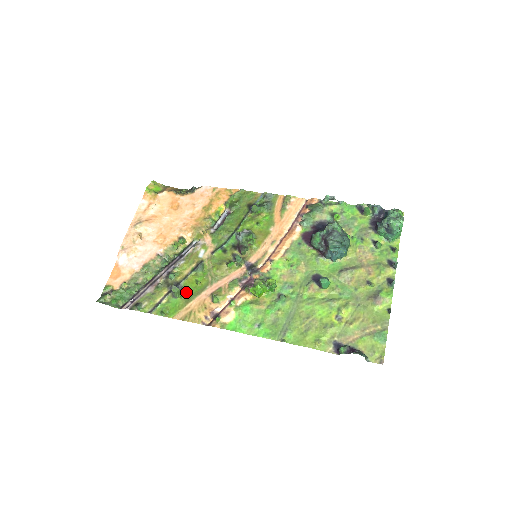
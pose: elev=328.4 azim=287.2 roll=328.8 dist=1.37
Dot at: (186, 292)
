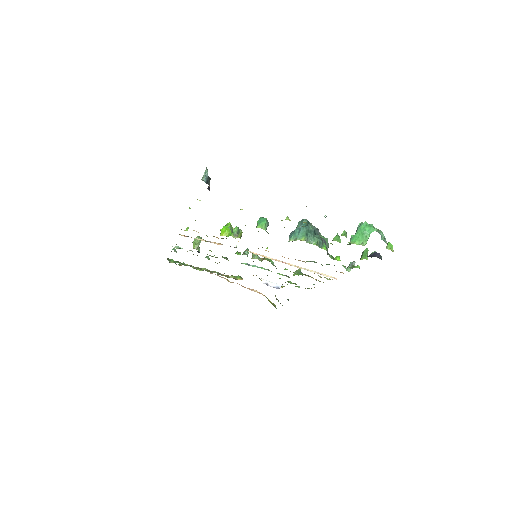
Dot at: (199, 251)
